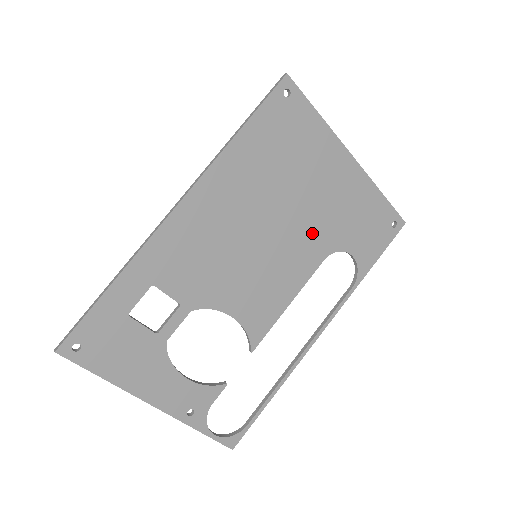
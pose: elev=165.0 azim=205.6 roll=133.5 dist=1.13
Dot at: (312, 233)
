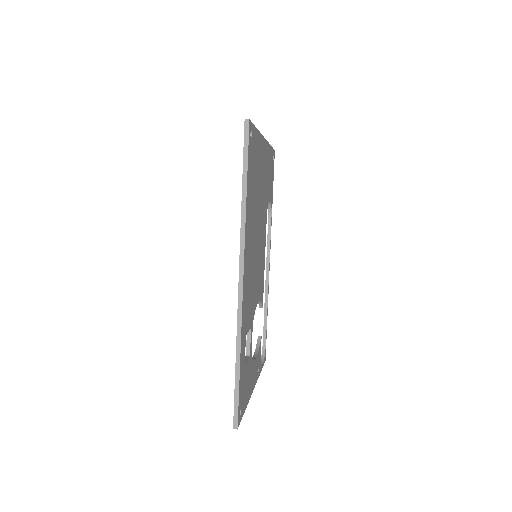
Dot at: (263, 210)
